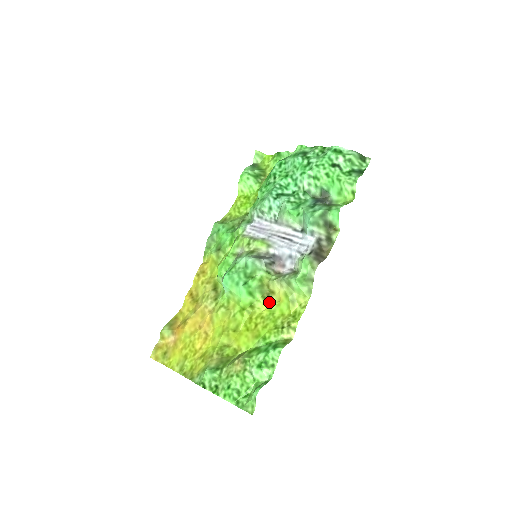
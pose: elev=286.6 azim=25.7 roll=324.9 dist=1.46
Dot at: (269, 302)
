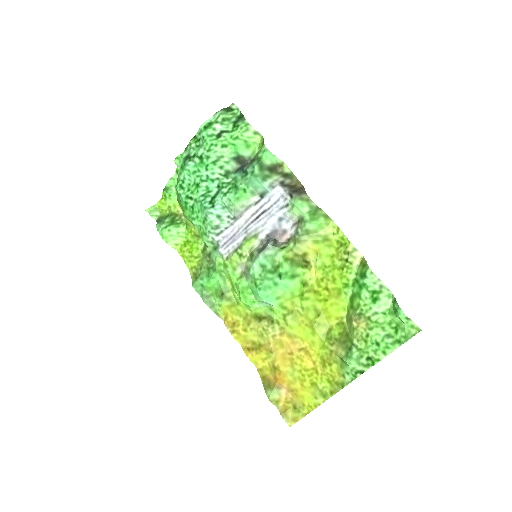
Dot at: (311, 265)
